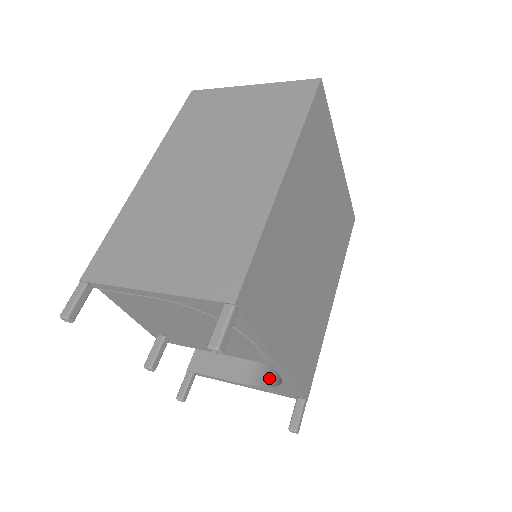
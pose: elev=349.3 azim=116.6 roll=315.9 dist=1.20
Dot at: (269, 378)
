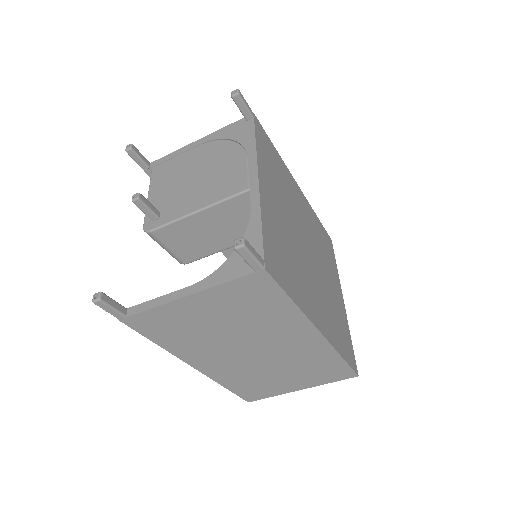
Dot at: occluded
